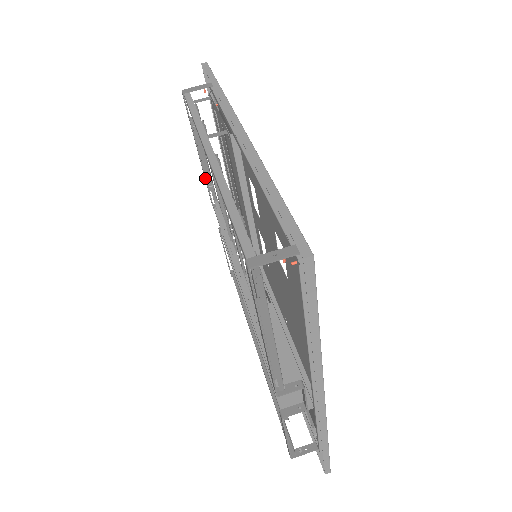
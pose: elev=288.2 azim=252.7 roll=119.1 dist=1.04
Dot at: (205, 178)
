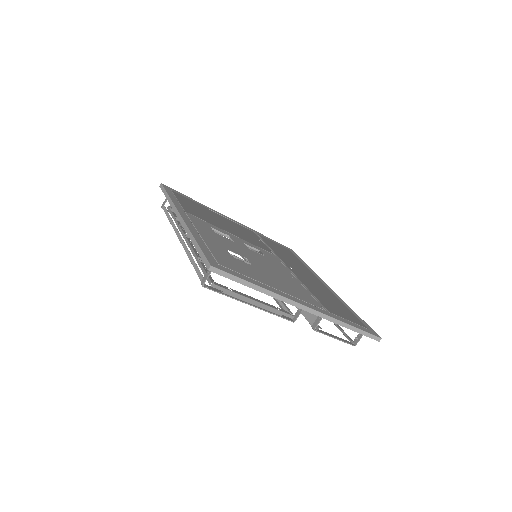
Dot at: occluded
